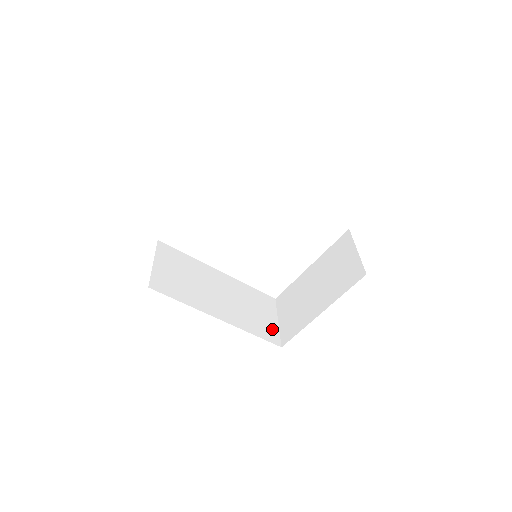
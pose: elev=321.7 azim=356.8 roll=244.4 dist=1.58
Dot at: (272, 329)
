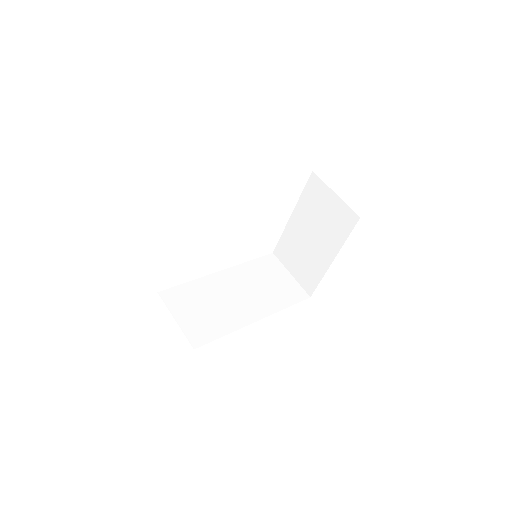
Dot at: (293, 287)
